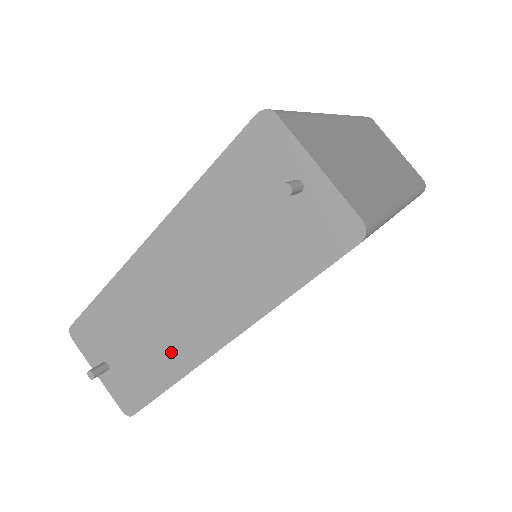
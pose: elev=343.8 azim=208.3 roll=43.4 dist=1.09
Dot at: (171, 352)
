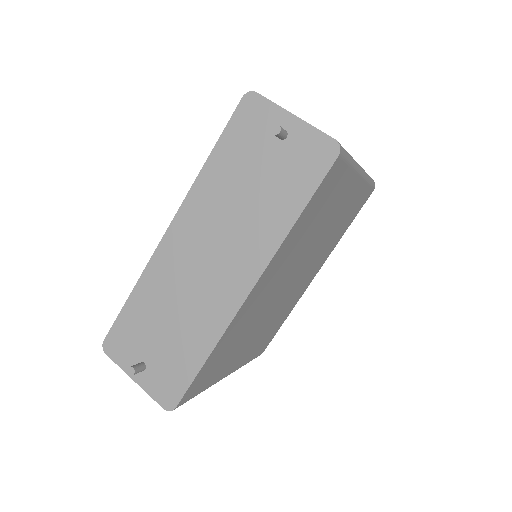
Dot at: (205, 319)
